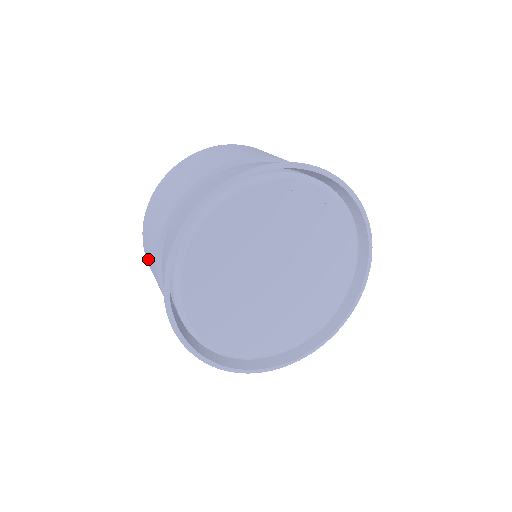
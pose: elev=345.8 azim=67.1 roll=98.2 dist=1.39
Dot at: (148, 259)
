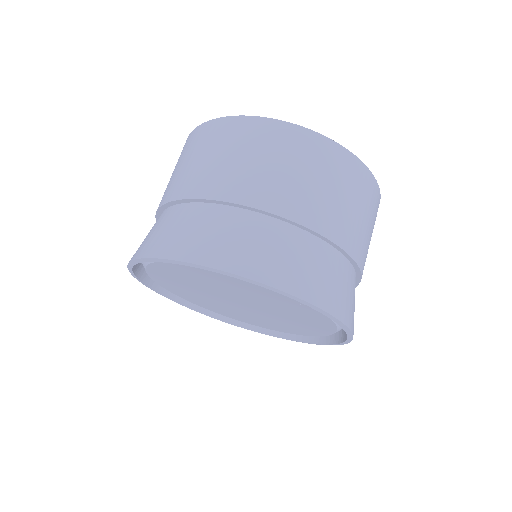
Dot at: occluded
